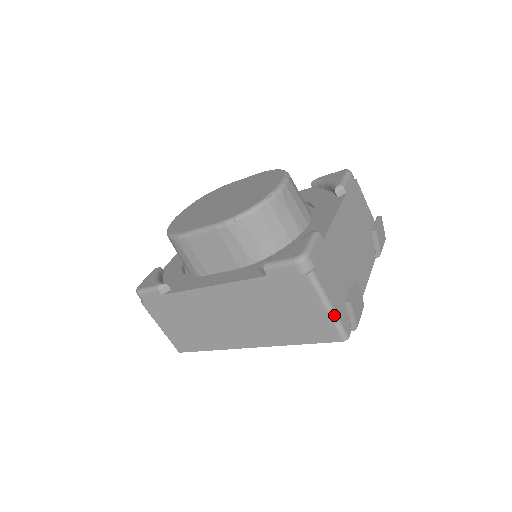
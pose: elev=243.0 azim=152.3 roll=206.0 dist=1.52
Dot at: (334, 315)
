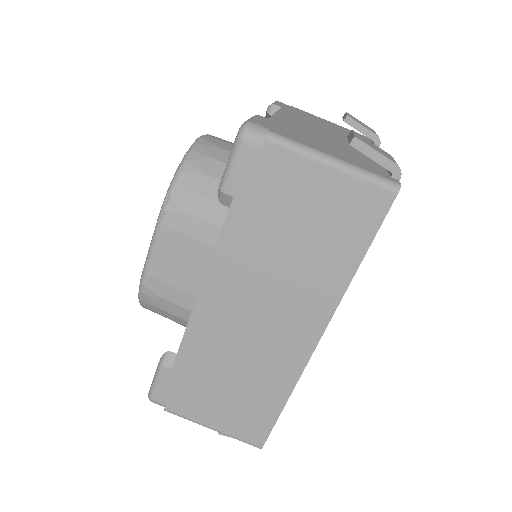
Dot at: (349, 166)
